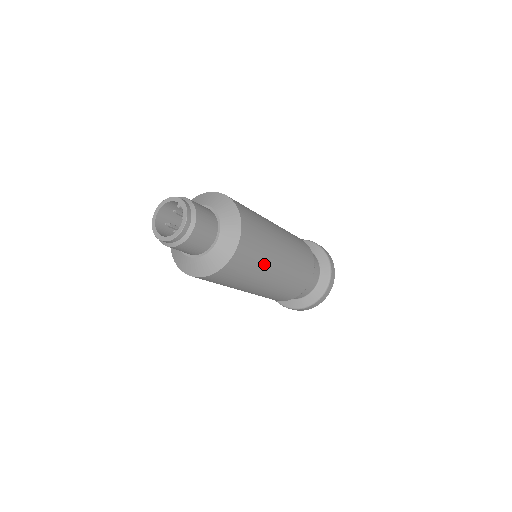
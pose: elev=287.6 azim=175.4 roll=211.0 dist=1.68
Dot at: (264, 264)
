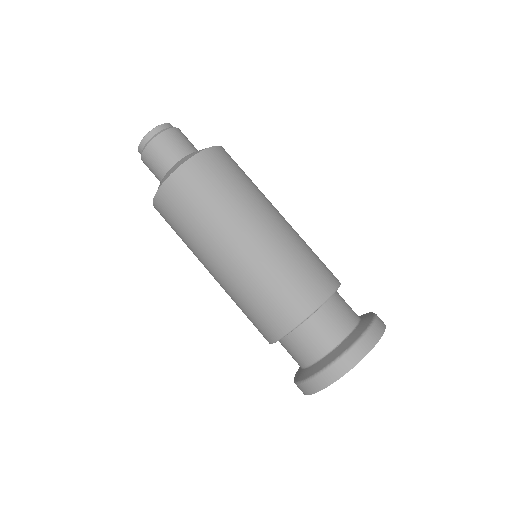
Dot at: (200, 234)
